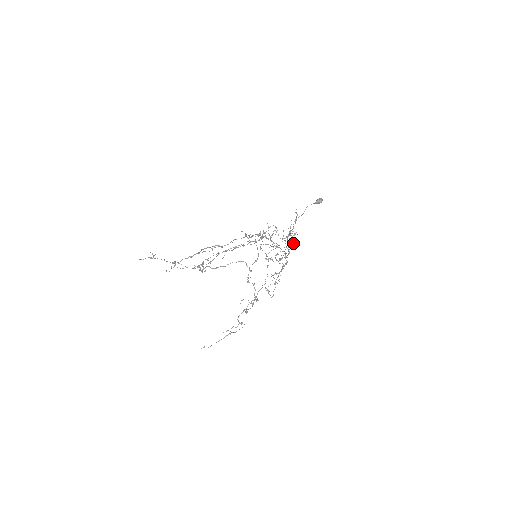
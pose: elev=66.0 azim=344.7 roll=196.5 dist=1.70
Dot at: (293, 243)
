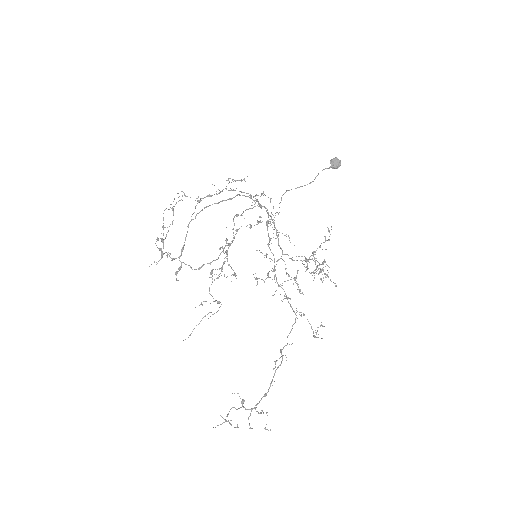
Dot at: occluded
